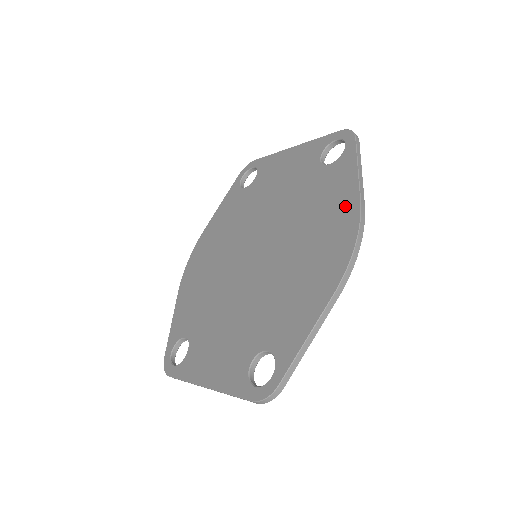
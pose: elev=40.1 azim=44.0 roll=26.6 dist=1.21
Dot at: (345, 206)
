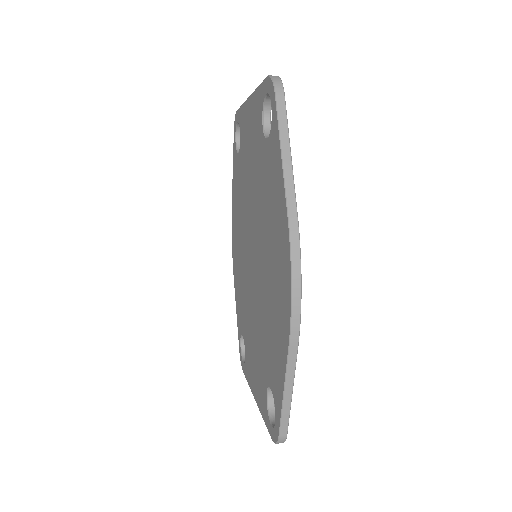
Dot at: (280, 218)
